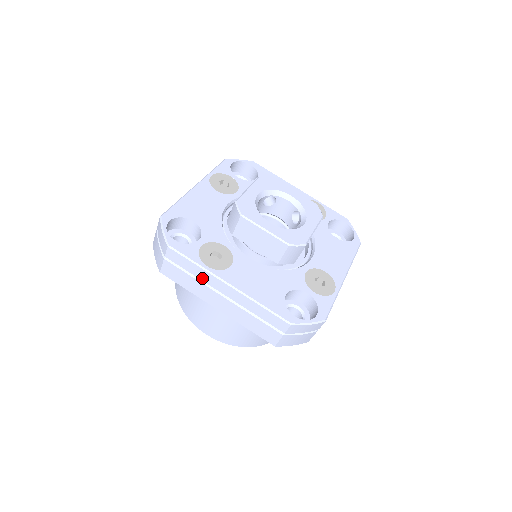
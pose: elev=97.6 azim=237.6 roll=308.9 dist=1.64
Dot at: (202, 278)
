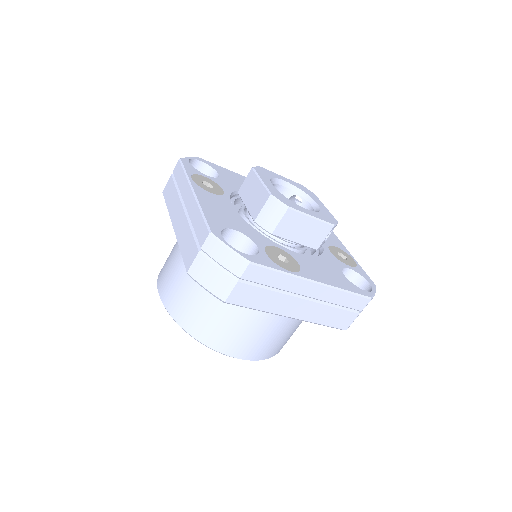
Dot at: (181, 189)
